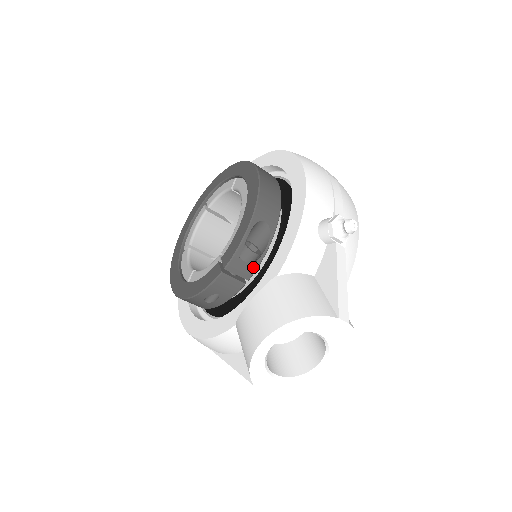
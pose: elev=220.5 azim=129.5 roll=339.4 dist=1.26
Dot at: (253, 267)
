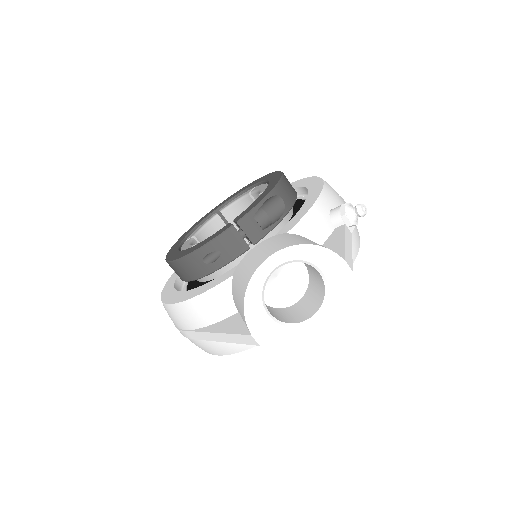
Dot at: (262, 232)
